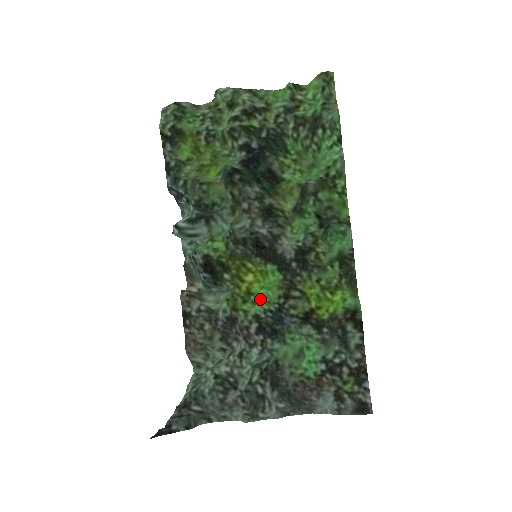
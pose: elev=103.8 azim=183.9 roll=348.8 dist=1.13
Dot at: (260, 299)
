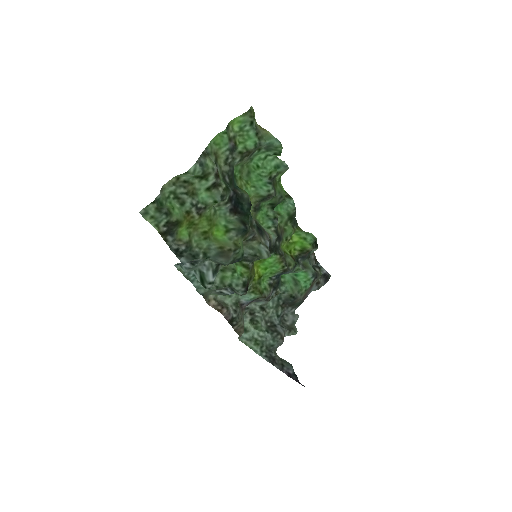
Dot at: (267, 275)
